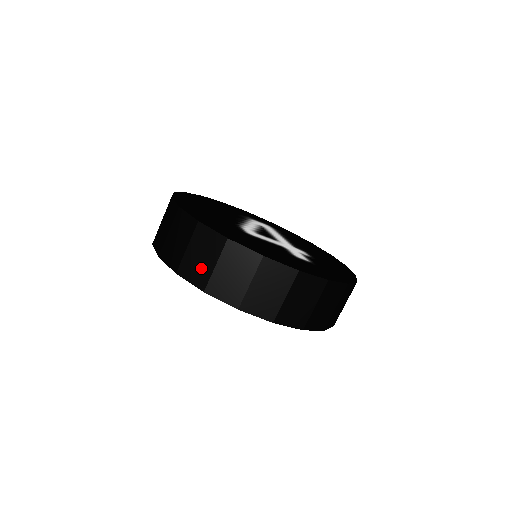
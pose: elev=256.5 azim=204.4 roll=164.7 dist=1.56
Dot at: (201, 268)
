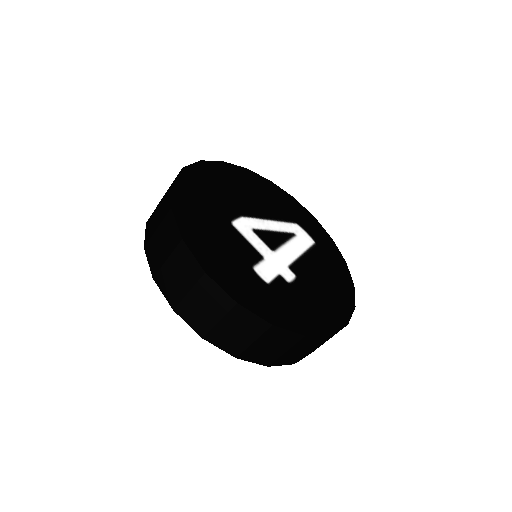
Dot at: (153, 226)
